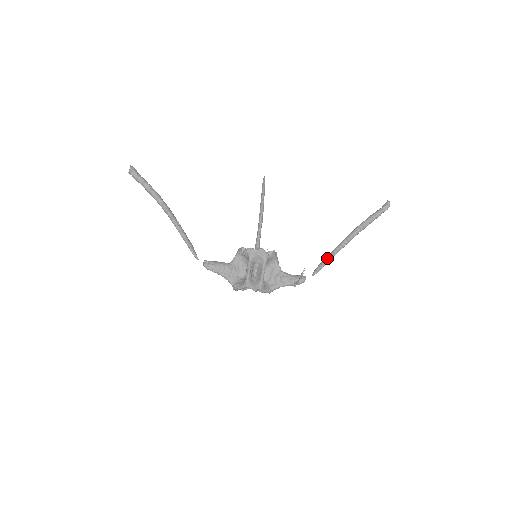
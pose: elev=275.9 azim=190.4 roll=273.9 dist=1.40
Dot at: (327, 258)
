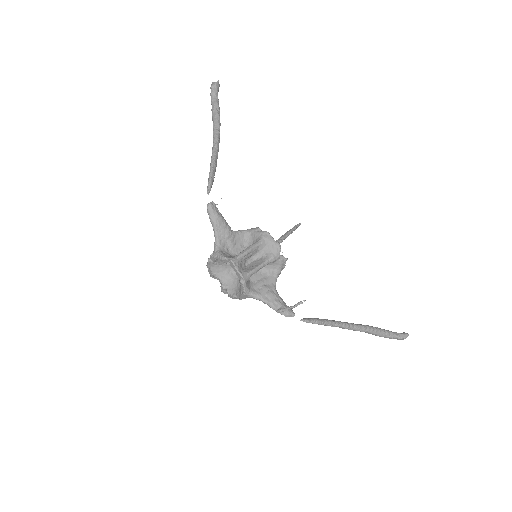
Dot at: (326, 320)
